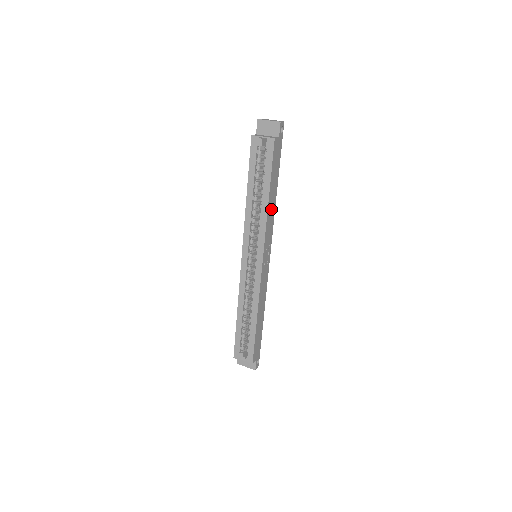
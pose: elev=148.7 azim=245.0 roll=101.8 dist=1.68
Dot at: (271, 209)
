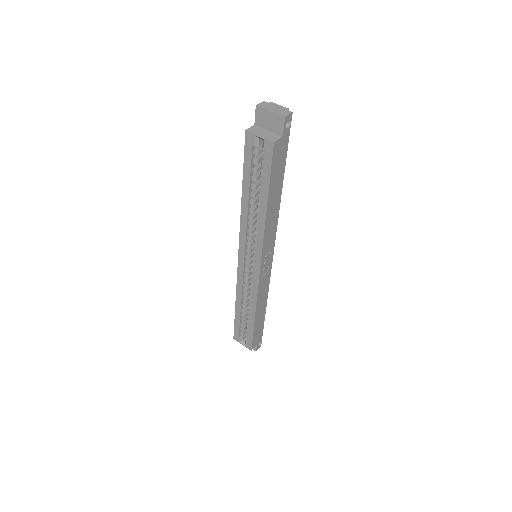
Dot at: (272, 216)
